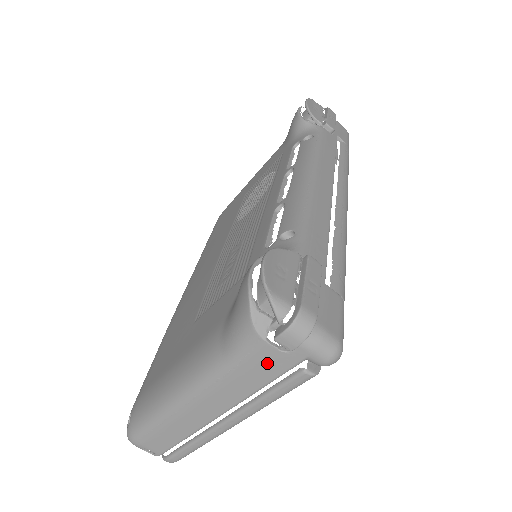
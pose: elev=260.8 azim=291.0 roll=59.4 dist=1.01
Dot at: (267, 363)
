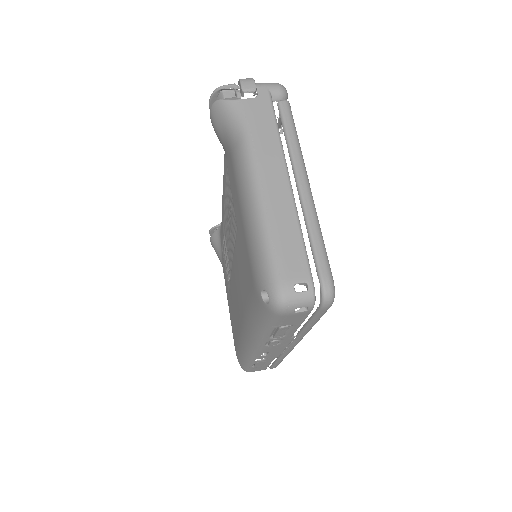
Dot at: (259, 111)
